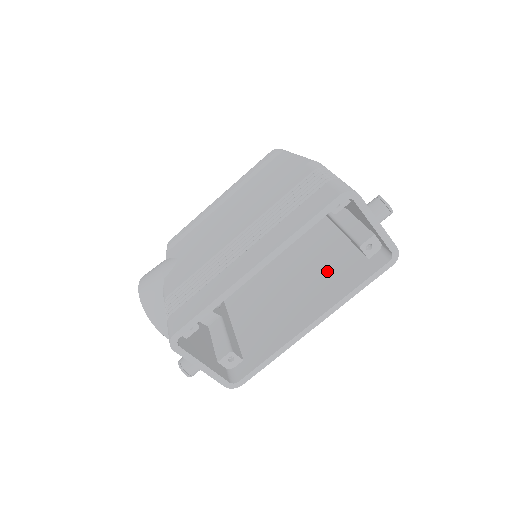
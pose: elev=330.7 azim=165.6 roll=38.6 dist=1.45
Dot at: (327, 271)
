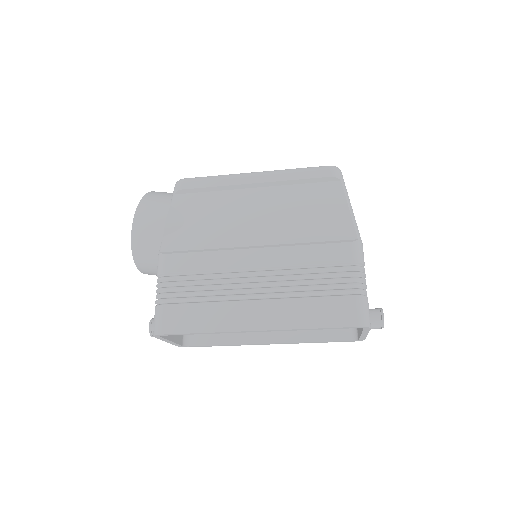
Dot at: occluded
